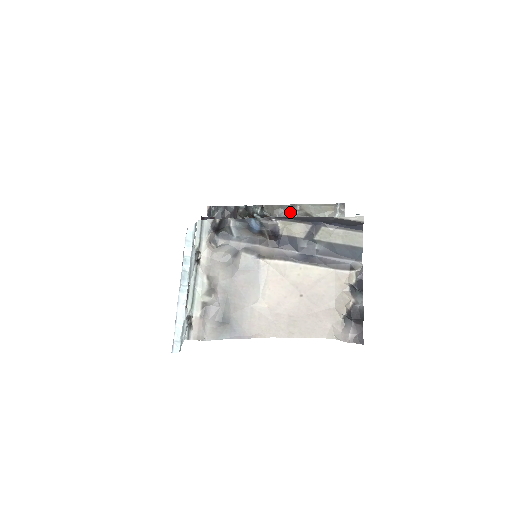
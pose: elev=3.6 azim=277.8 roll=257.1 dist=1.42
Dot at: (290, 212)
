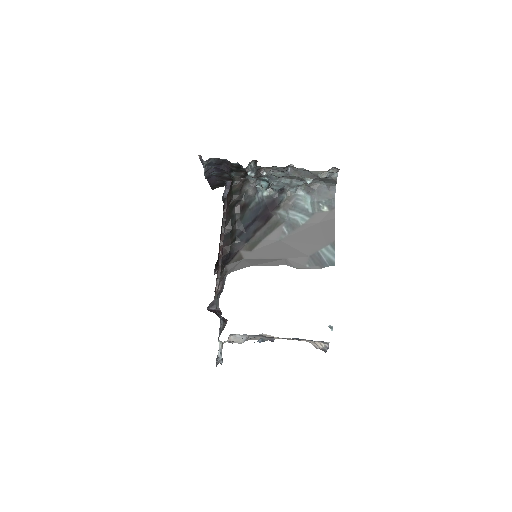
Dot at: (284, 169)
